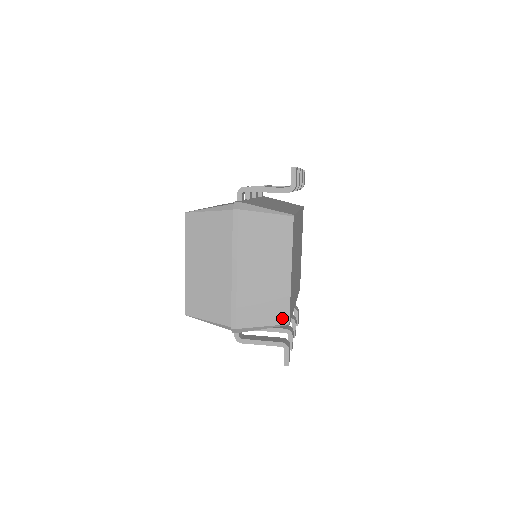
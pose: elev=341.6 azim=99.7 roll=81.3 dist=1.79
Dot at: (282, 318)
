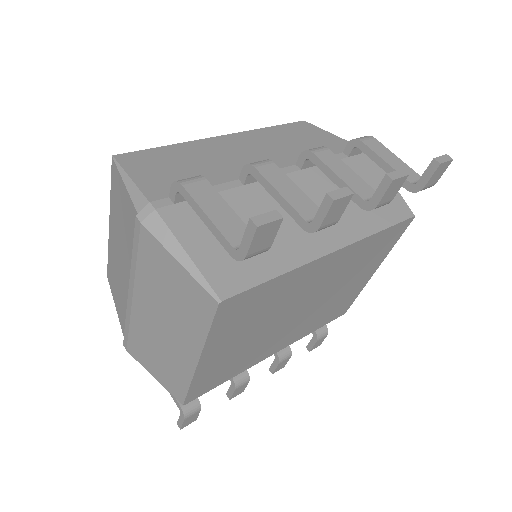
Dot at: (176, 392)
